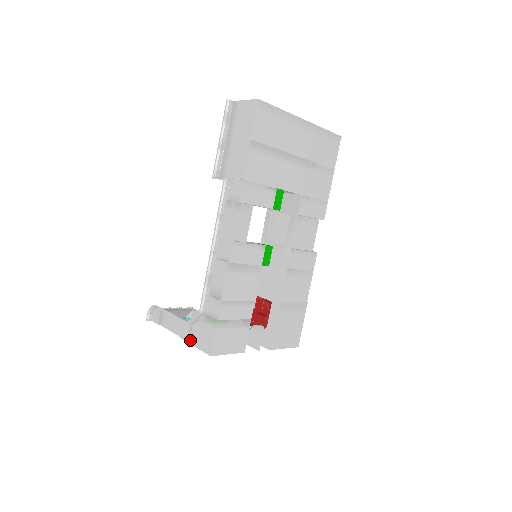
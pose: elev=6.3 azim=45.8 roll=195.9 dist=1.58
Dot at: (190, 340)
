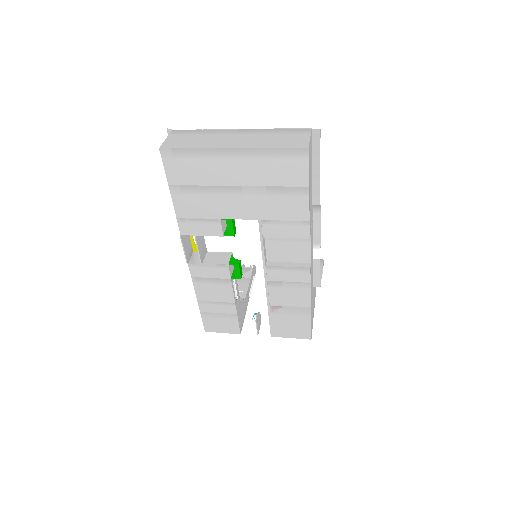
Dot at: occluded
